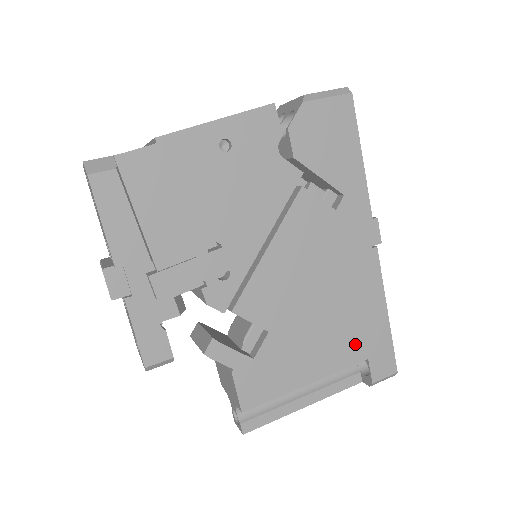
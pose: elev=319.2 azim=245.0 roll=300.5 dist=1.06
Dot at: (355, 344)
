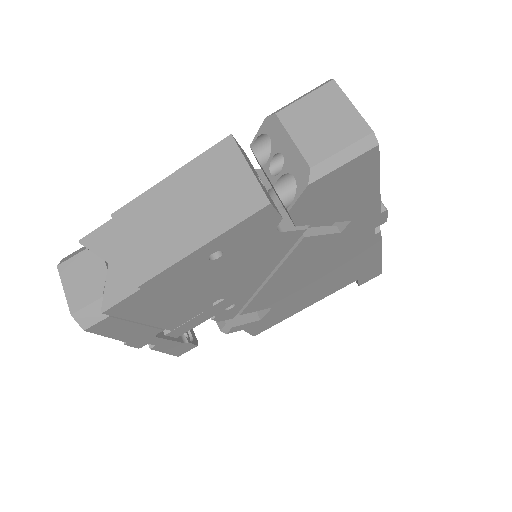
Dot at: (347, 280)
